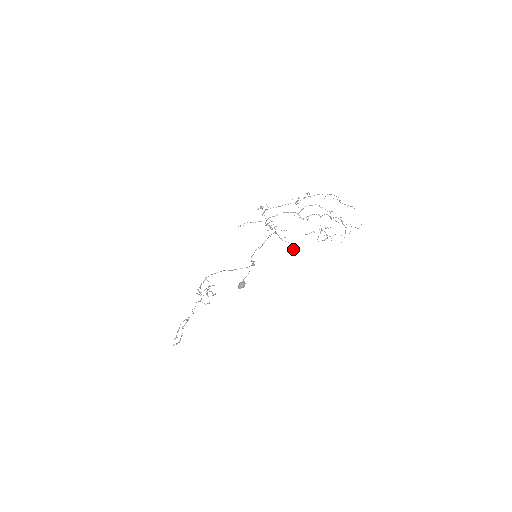
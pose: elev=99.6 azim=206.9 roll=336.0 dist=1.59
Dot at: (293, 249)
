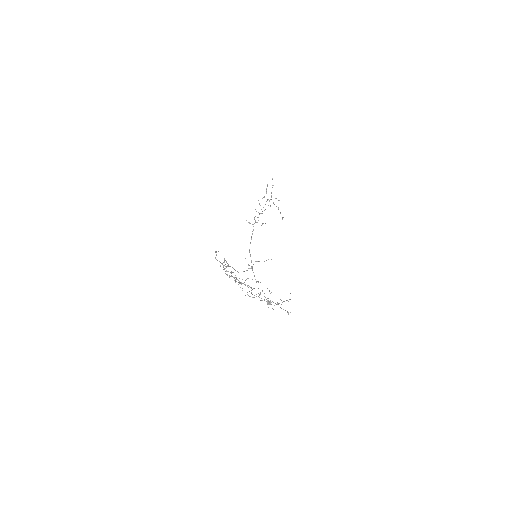
Dot at: occluded
